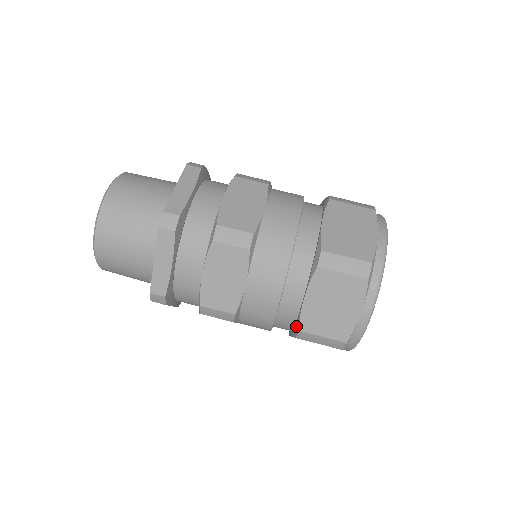
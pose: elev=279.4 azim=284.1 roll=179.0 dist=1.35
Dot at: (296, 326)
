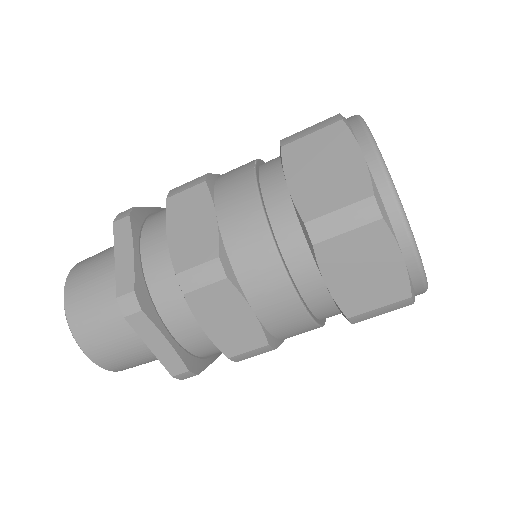
Dot at: (342, 314)
